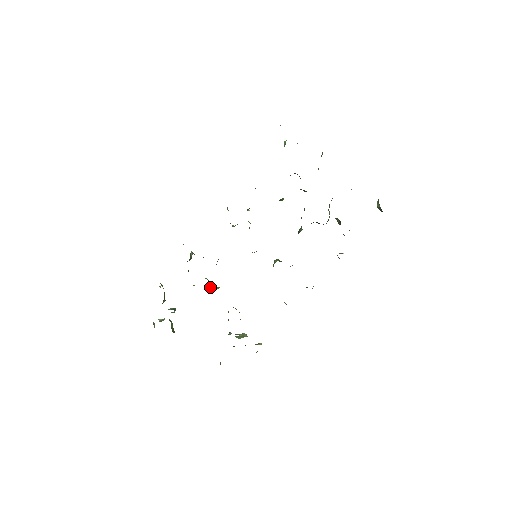
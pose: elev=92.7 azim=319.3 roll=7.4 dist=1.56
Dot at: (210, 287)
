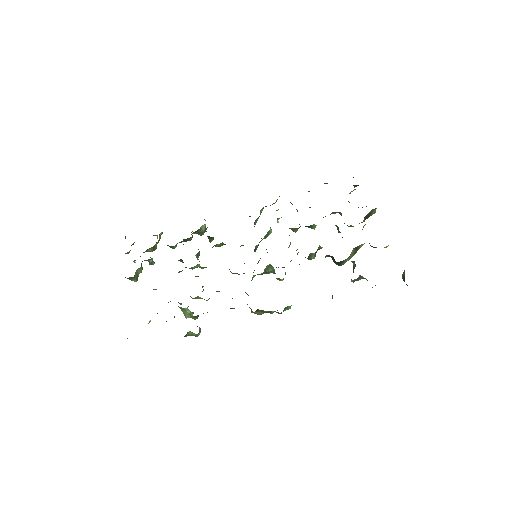
Dot at: (196, 256)
